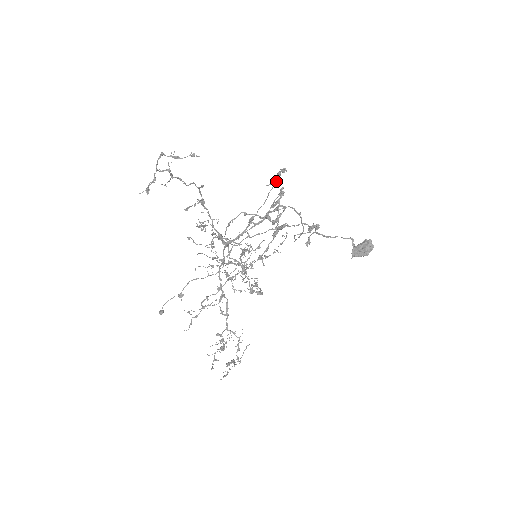
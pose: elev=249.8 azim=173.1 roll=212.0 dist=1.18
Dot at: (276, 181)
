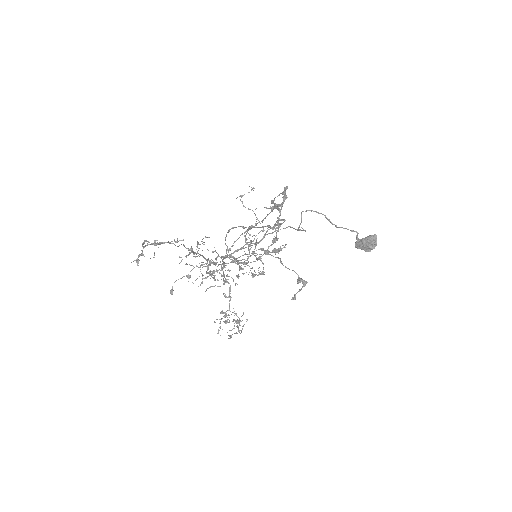
Dot at: occluded
